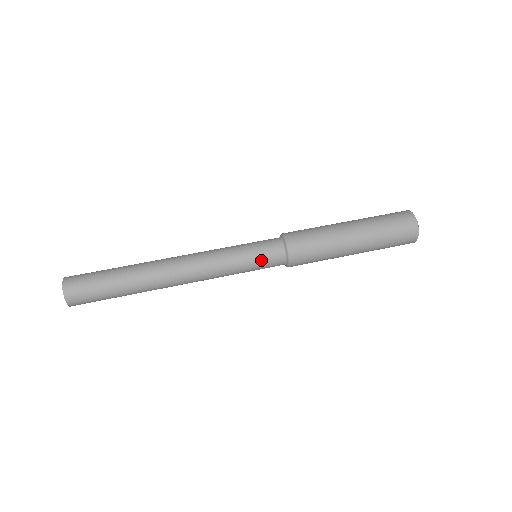
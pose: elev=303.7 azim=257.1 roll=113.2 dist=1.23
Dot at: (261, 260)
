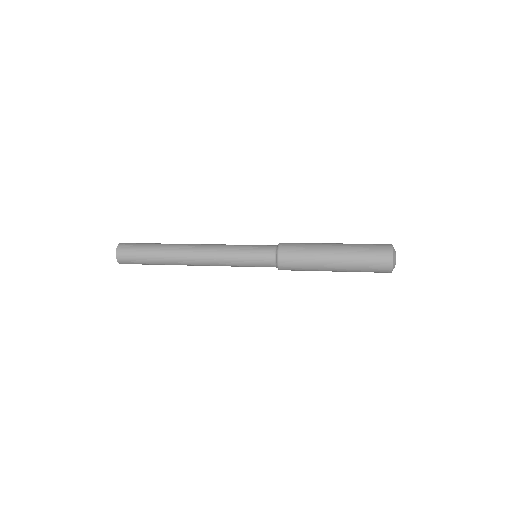
Dot at: (258, 245)
